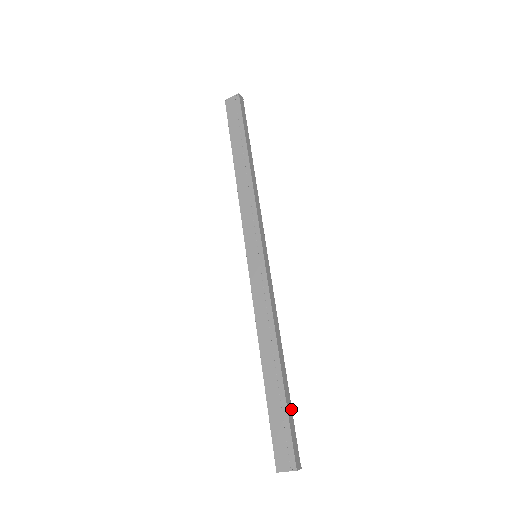
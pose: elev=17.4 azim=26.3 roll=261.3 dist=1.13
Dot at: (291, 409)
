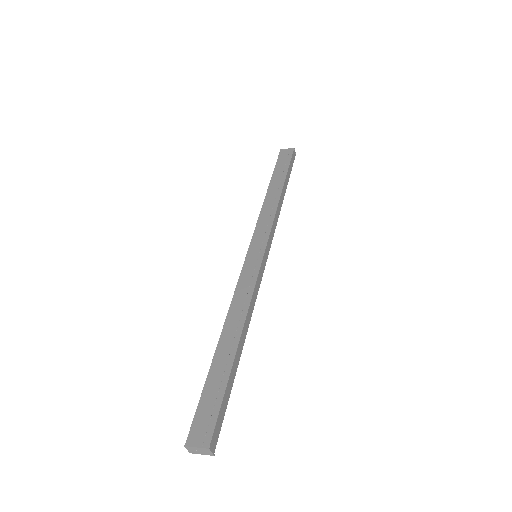
Dot at: (230, 392)
